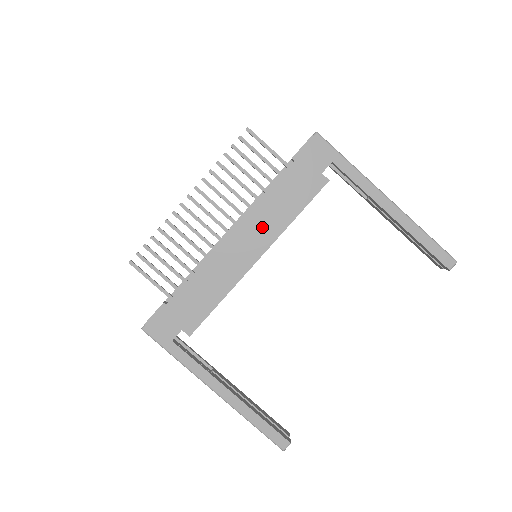
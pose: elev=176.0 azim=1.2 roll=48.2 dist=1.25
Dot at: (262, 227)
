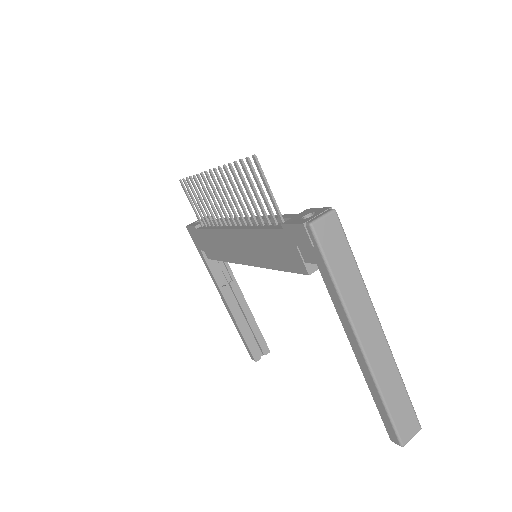
Dot at: (251, 249)
